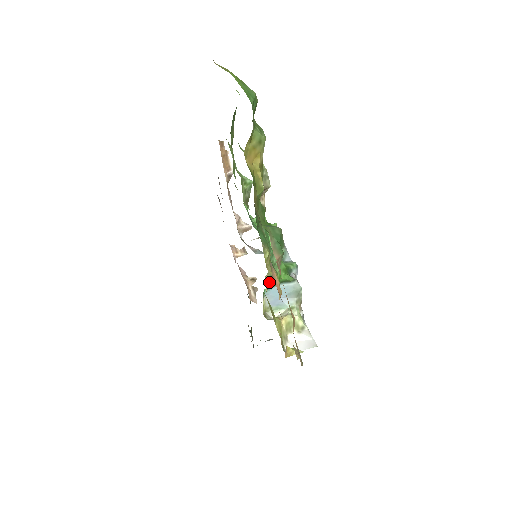
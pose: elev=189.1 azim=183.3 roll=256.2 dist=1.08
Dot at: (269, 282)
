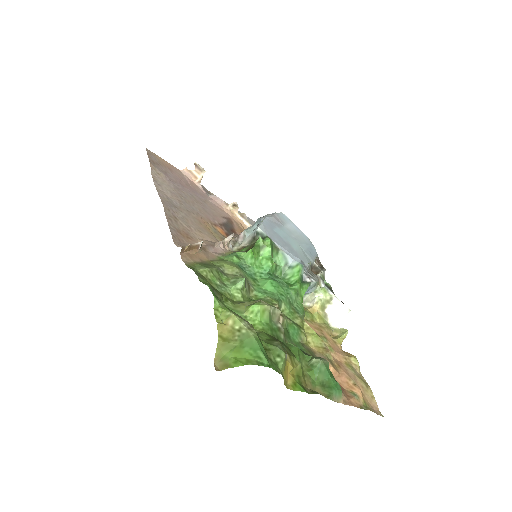
Dot at: occluded
